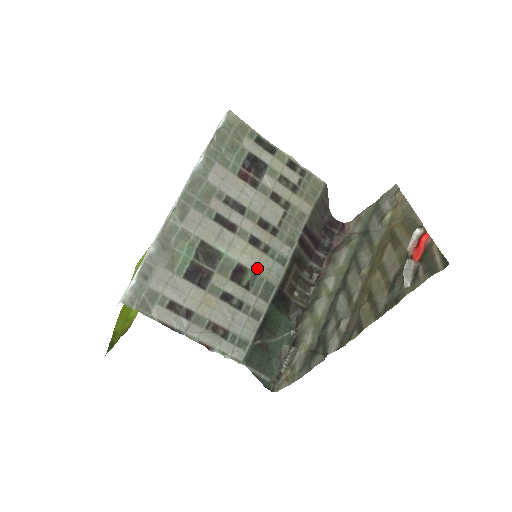
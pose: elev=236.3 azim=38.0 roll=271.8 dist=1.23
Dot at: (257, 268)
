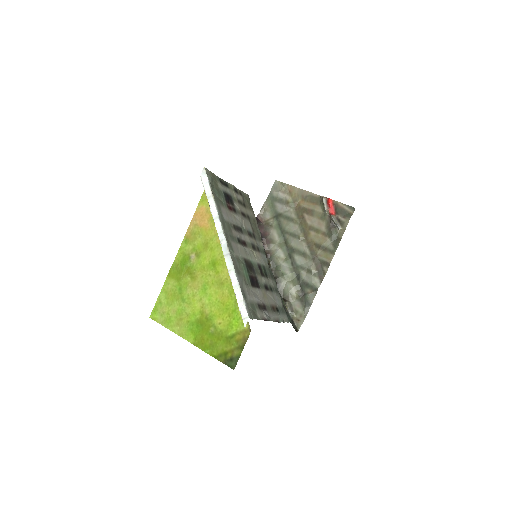
Dot at: (262, 262)
